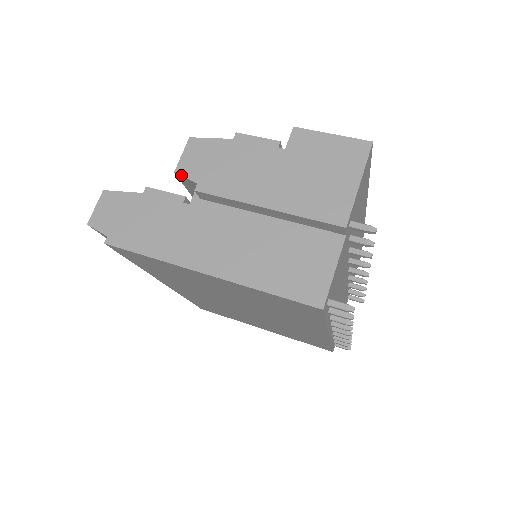
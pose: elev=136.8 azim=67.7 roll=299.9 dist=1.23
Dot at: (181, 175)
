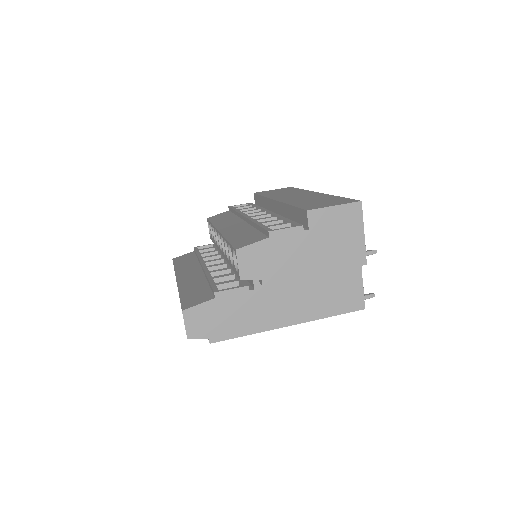
Dot at: occluded
